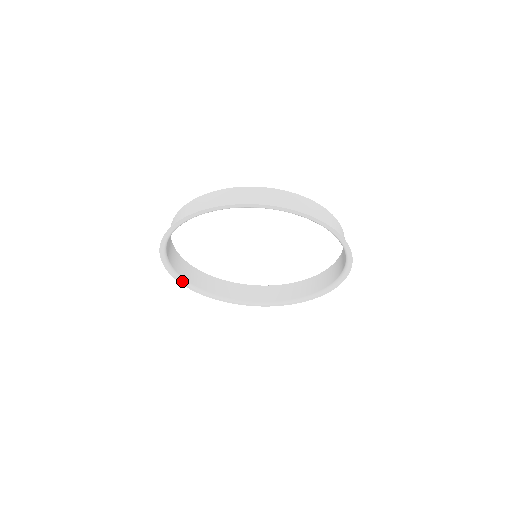
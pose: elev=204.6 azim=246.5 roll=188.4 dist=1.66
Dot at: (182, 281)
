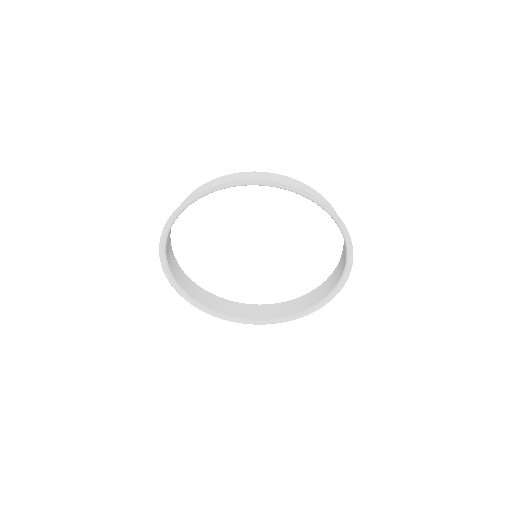
Dot at: (171, 278)
